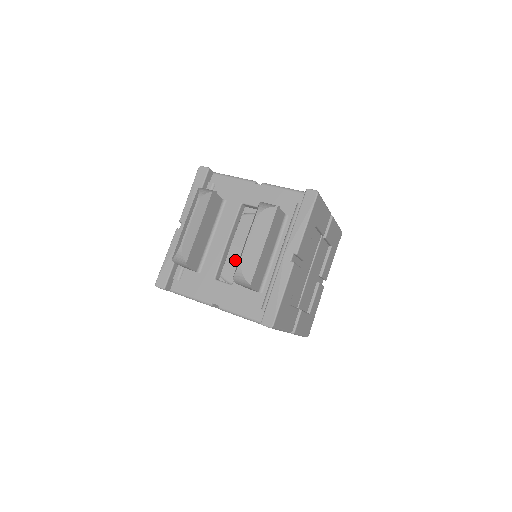
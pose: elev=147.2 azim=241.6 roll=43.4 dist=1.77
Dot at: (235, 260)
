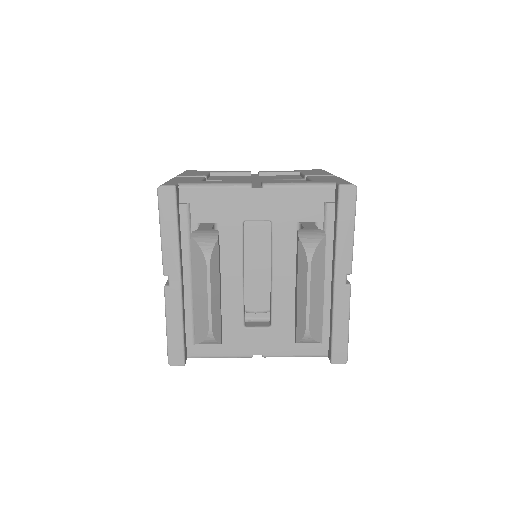
Dot at: (248, 284)
